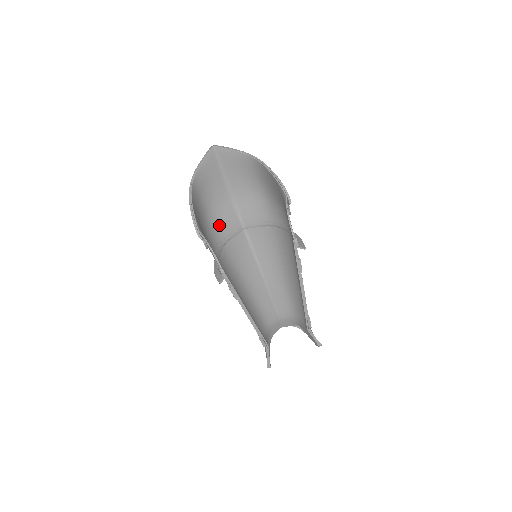
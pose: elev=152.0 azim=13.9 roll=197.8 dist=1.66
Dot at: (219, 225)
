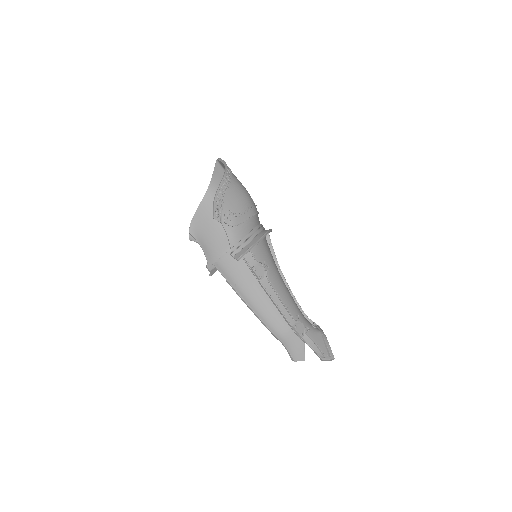
Dot at: occluded
